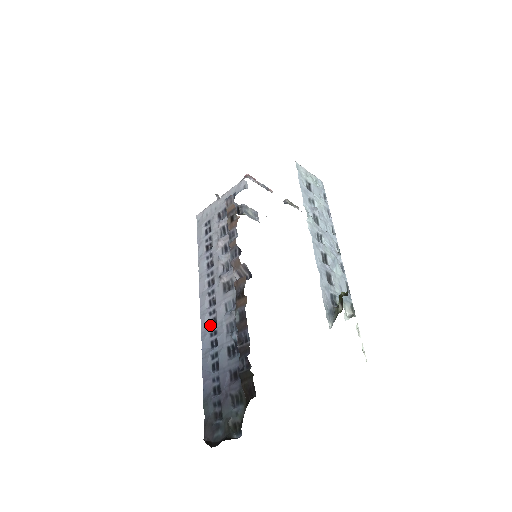
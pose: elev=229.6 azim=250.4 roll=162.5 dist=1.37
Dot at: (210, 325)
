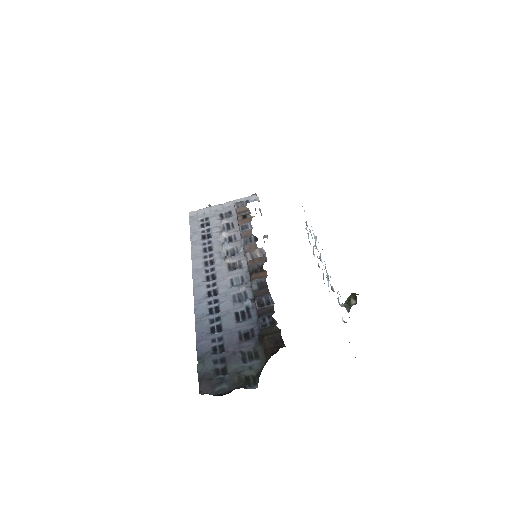
Dot at: (208, 295)
